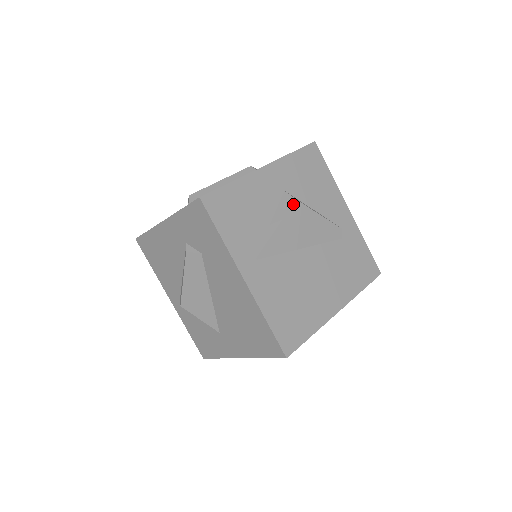
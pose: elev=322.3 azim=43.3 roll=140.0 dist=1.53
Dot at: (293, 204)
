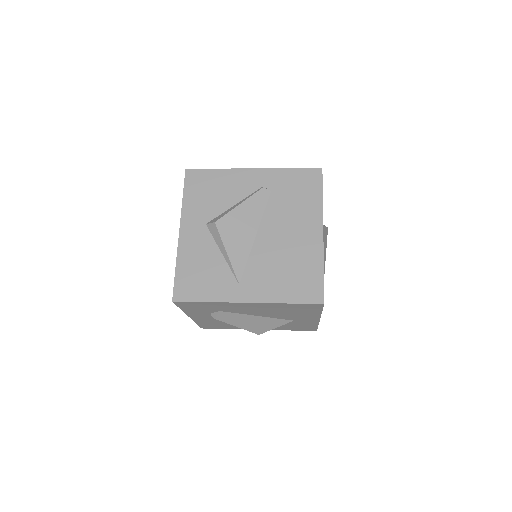
Dot at: (217, 227)
